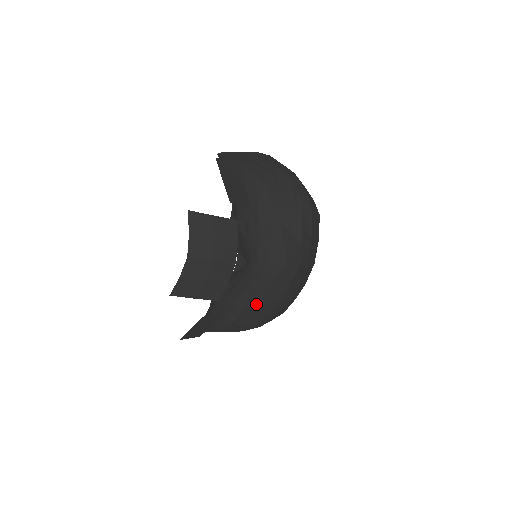
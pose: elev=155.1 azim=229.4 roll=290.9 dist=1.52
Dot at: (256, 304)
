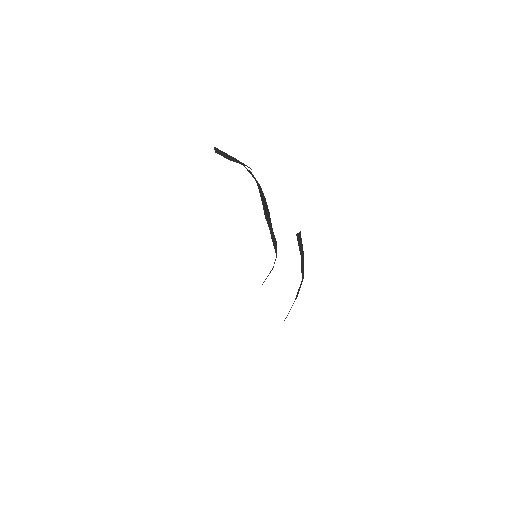
Dot at: occluded
